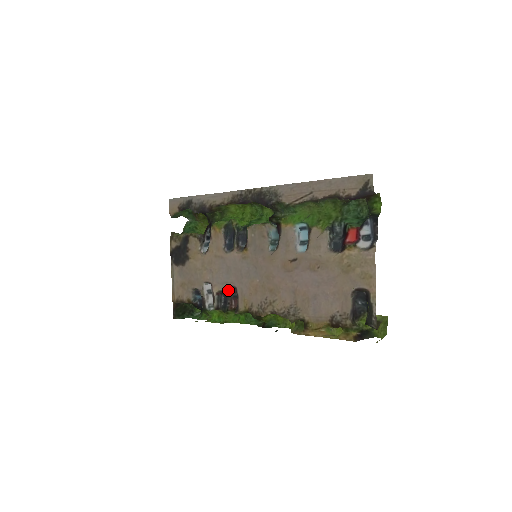
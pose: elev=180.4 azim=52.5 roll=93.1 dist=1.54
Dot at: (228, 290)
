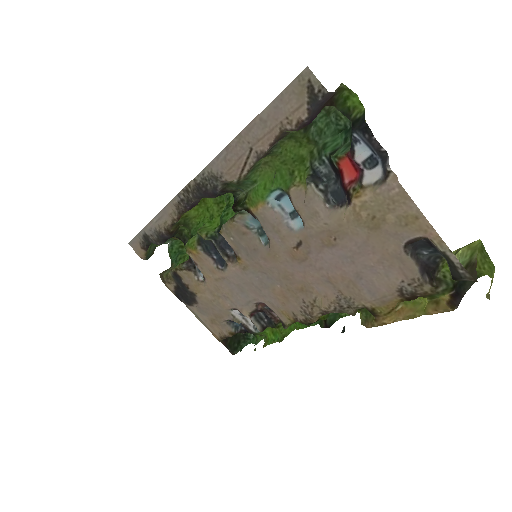
Dot at: (258, 307)
